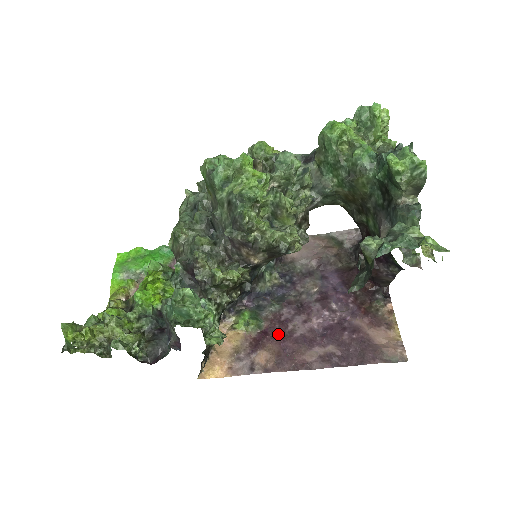
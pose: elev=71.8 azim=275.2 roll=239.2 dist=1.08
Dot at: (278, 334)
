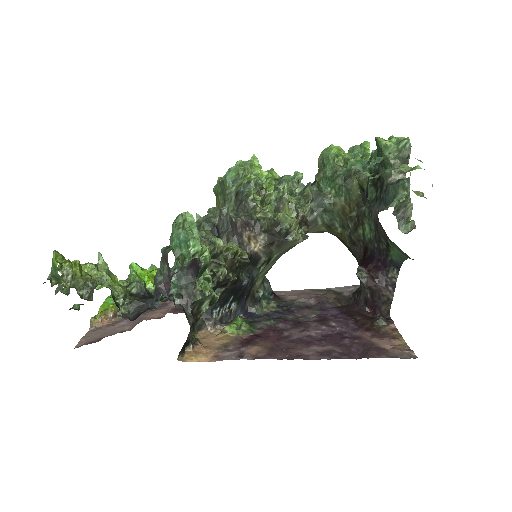
Dot at: (272, 337)
